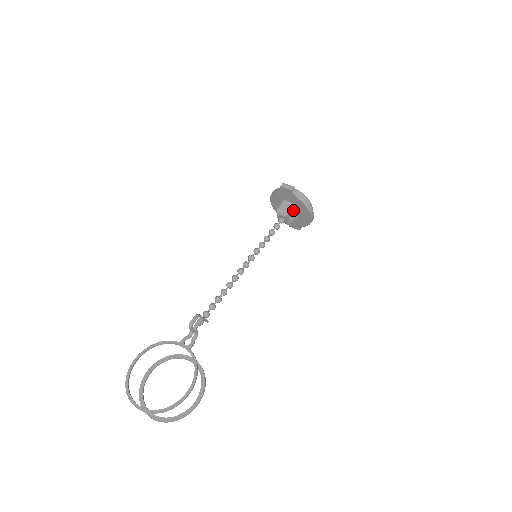
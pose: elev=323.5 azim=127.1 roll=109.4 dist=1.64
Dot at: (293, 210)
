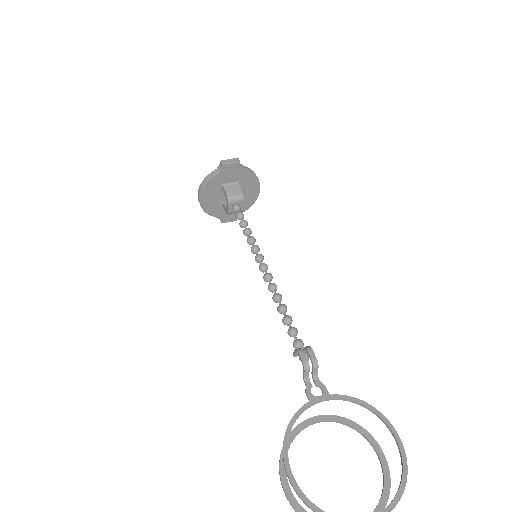
Dot at: occluded
